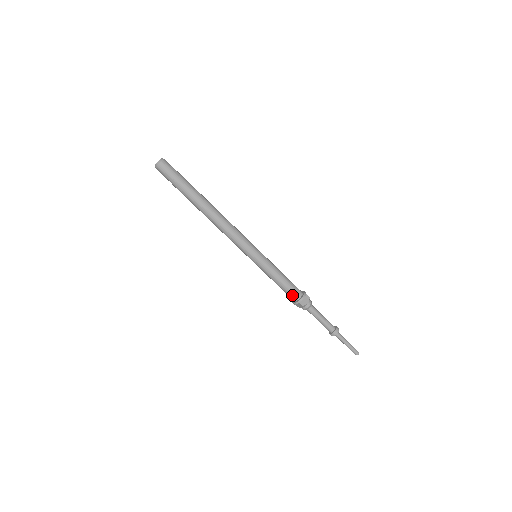
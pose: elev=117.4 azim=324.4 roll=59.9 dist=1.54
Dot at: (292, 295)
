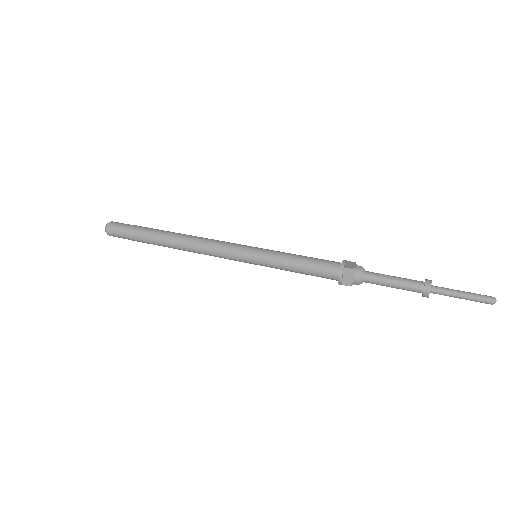
Dot at: (327, 278)
